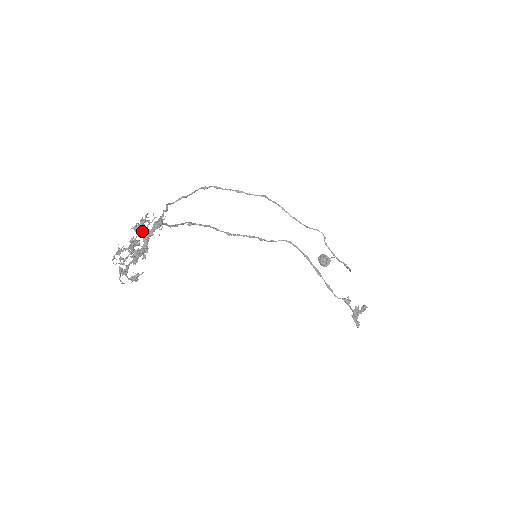
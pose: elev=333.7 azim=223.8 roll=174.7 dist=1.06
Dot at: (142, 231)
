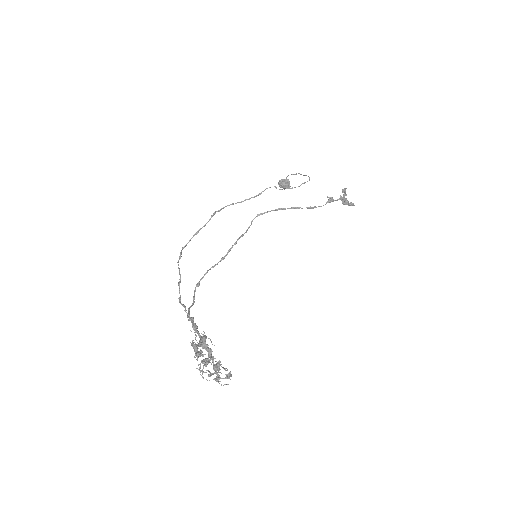
Dot at: (201, 351)
